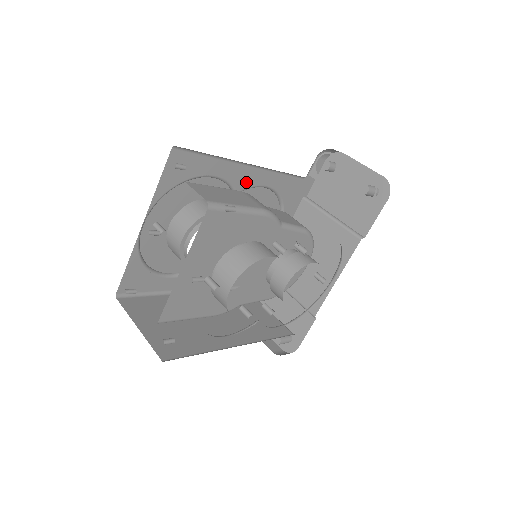
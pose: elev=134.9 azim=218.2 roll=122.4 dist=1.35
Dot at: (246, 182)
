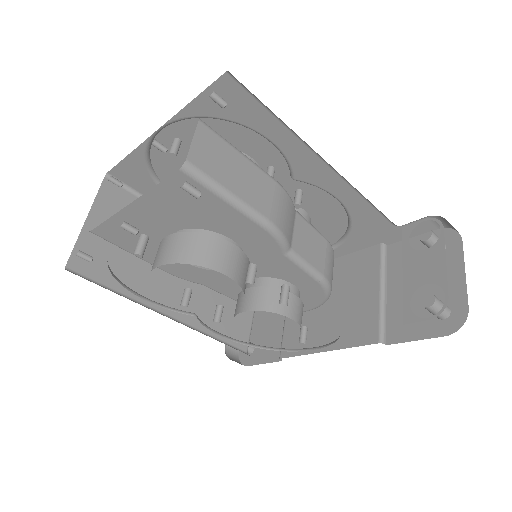
Dot at: (312, 176)
